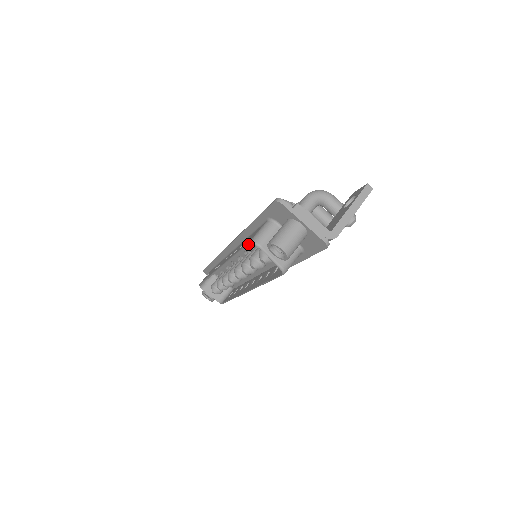
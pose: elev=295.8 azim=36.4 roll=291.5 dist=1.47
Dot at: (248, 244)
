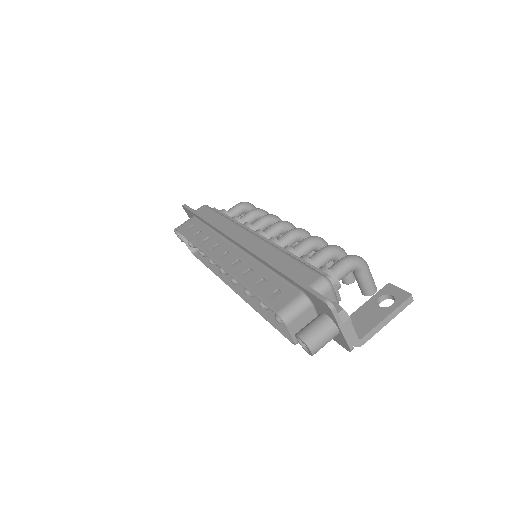
Dot at: (274, 312)
